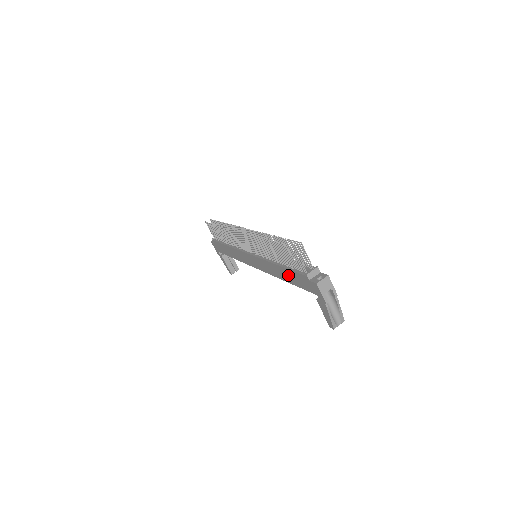
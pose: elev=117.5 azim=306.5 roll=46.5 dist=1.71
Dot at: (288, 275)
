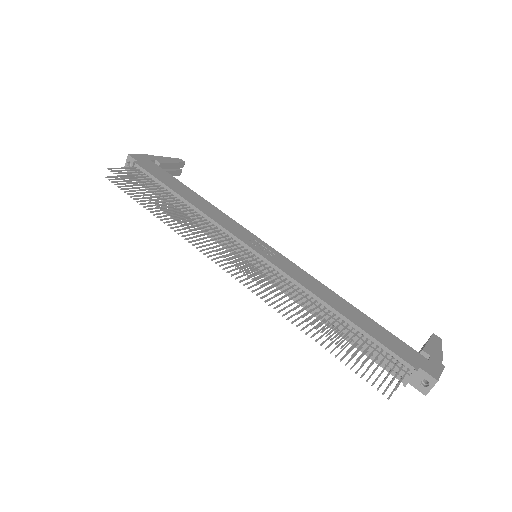
Dot at: occluded
